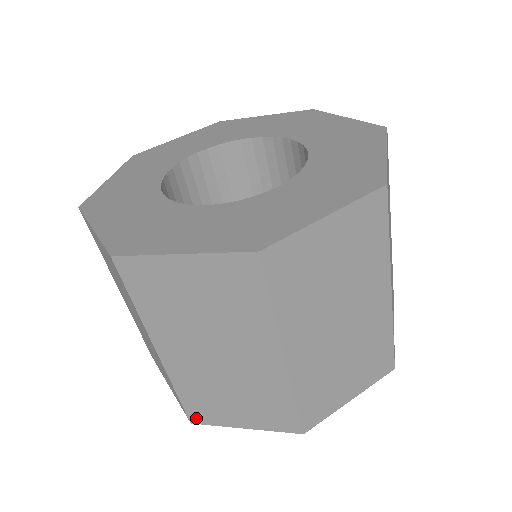
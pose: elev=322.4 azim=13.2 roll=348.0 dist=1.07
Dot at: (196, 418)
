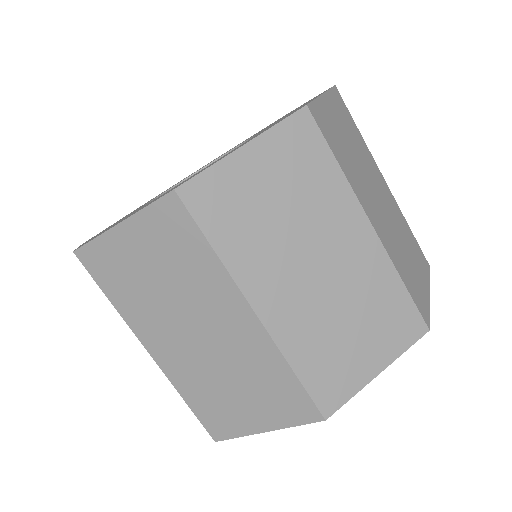
Dot at: (328, 403)
